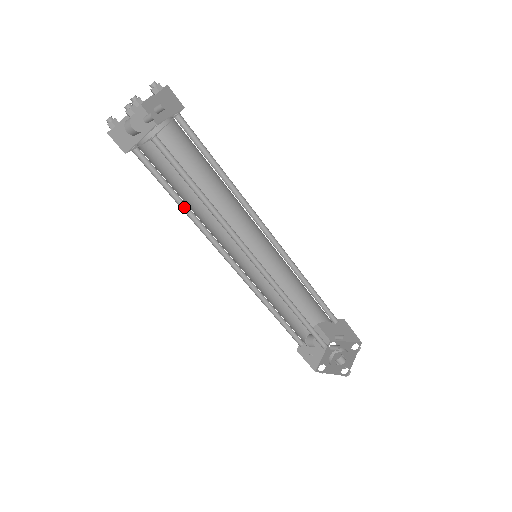
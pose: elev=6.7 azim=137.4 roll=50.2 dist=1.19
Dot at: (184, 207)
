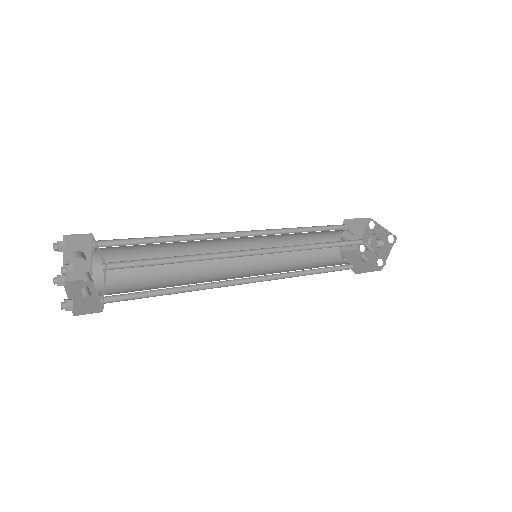
Dot at: (168, 266)
